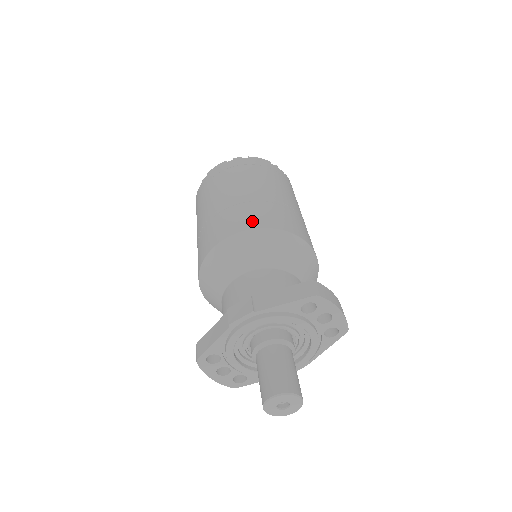
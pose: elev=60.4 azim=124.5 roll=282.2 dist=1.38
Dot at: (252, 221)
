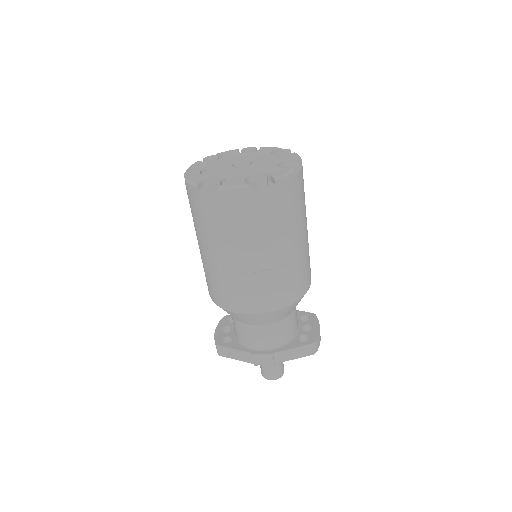
Dot at: (280, 300)
